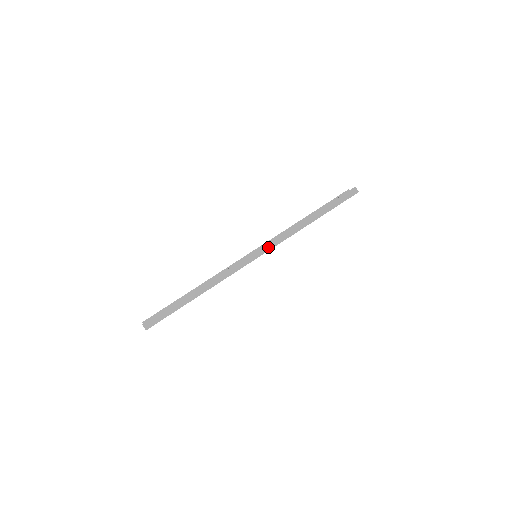
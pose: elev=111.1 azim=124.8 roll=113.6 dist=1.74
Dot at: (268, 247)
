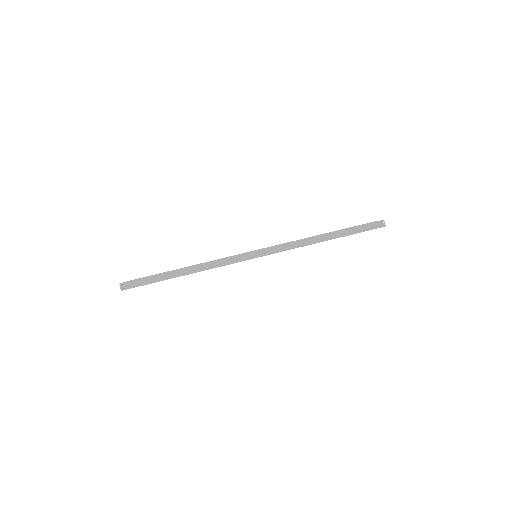
Dot at: (270, 251)
